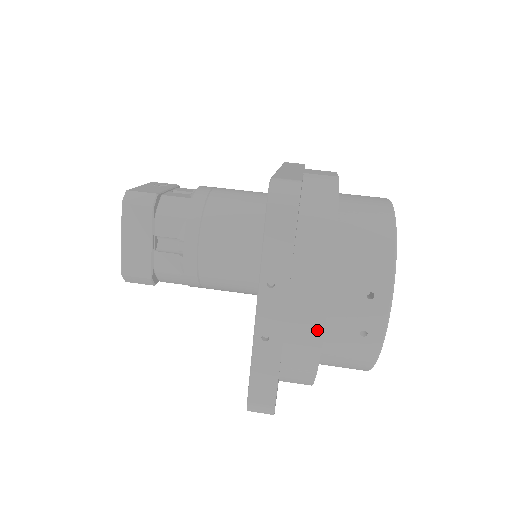
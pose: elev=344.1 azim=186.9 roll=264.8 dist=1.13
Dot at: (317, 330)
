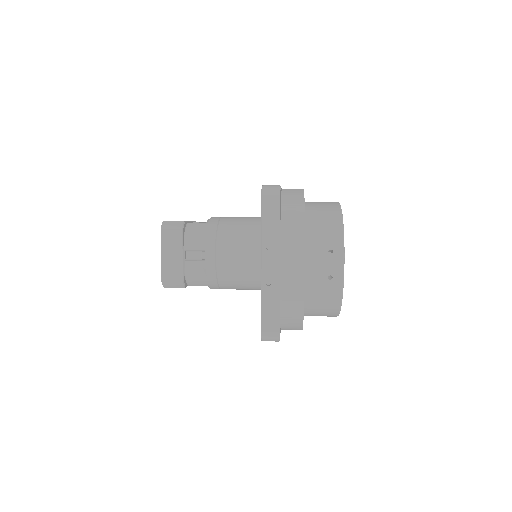
Dot at: (300, 274)
